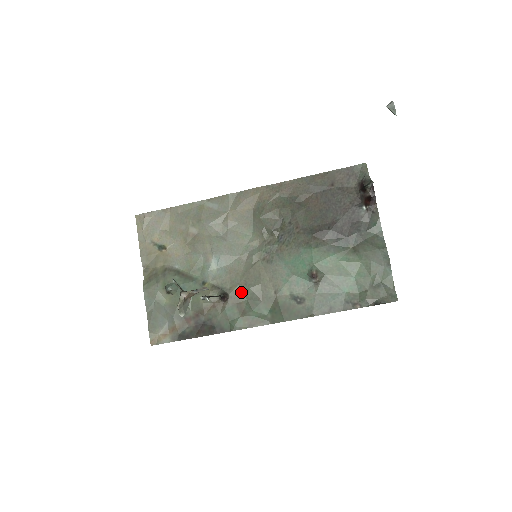
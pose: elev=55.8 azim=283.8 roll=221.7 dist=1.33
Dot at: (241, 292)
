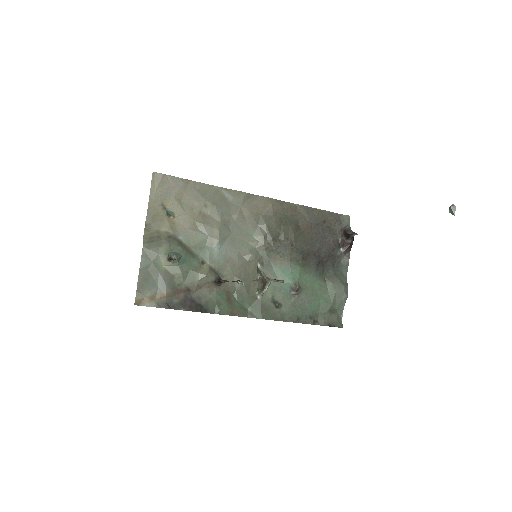
Dot at: (233, 282)
